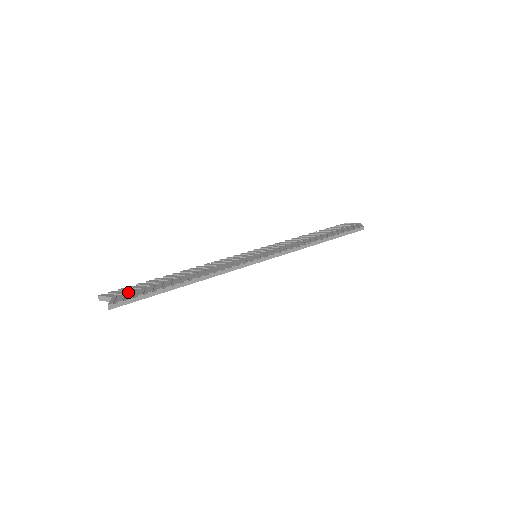
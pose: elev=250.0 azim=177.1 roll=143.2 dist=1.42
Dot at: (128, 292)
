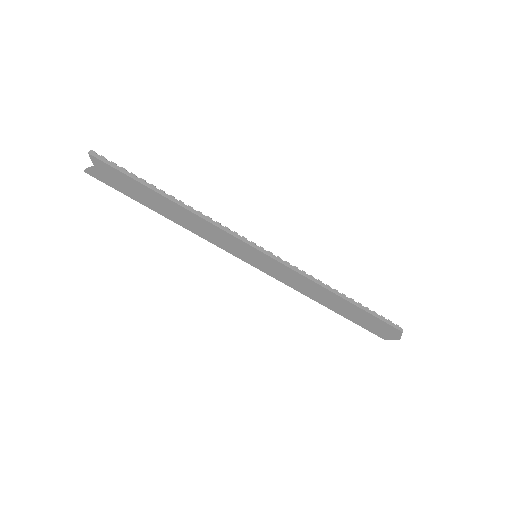
Dot at: (114, 176)
